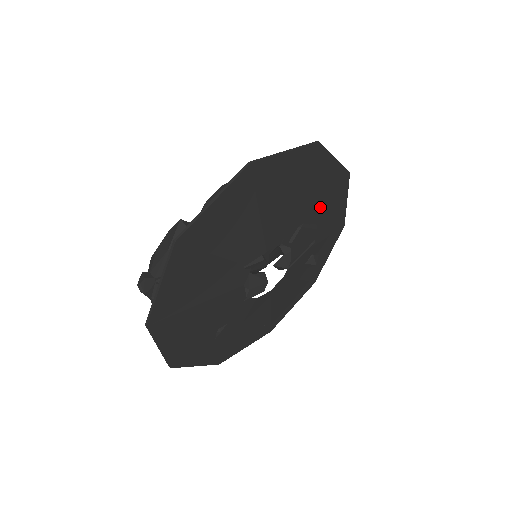
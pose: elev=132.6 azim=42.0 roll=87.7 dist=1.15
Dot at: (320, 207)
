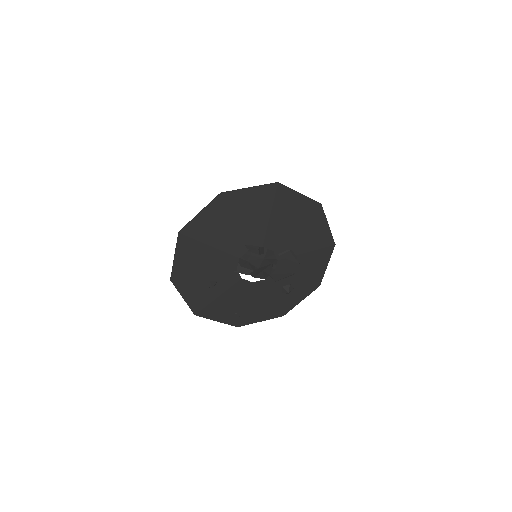
Dot at: (307, 250)
